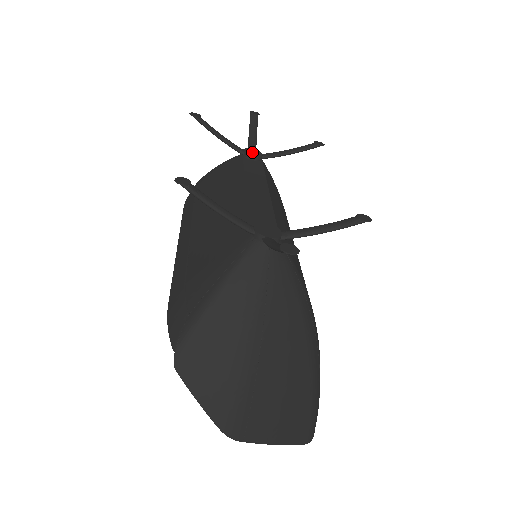
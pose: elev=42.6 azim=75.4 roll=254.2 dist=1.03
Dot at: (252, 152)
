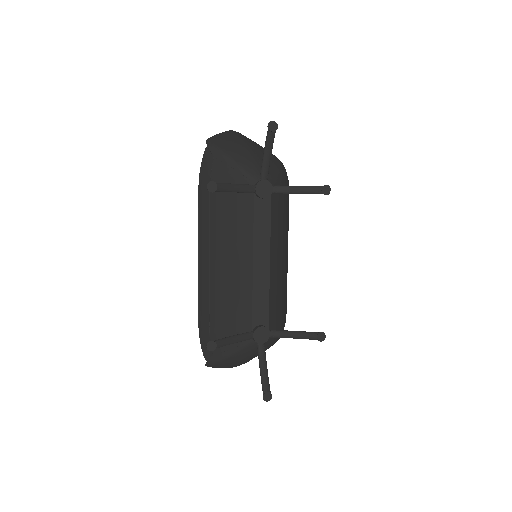
Dot at: (263, 190)
